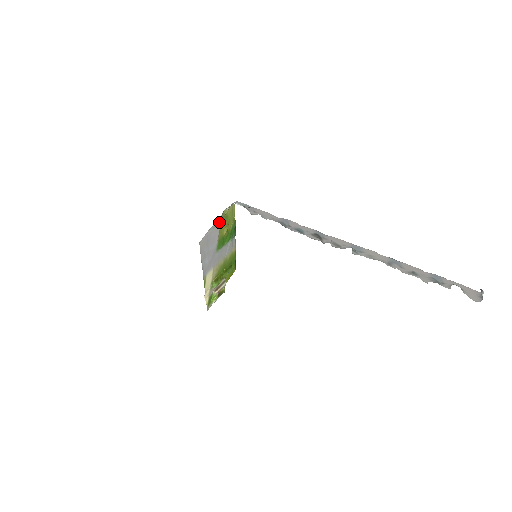
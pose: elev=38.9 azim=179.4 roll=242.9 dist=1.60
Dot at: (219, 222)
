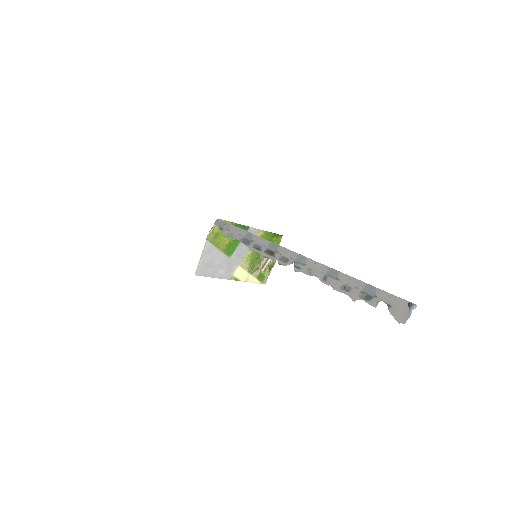
Dot at: (209, 246)
